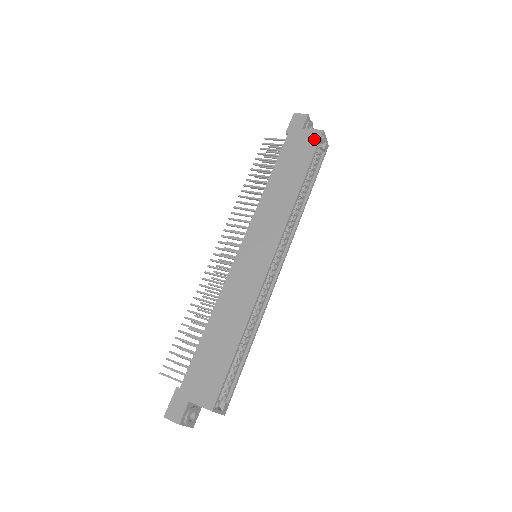
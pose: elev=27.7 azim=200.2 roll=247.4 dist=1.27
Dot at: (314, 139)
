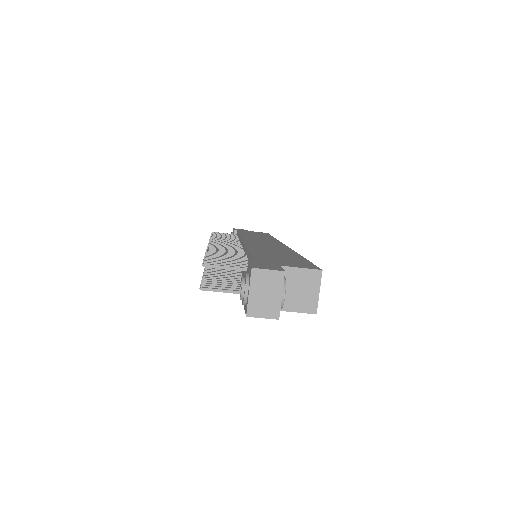
Dot at: (264, 233)
